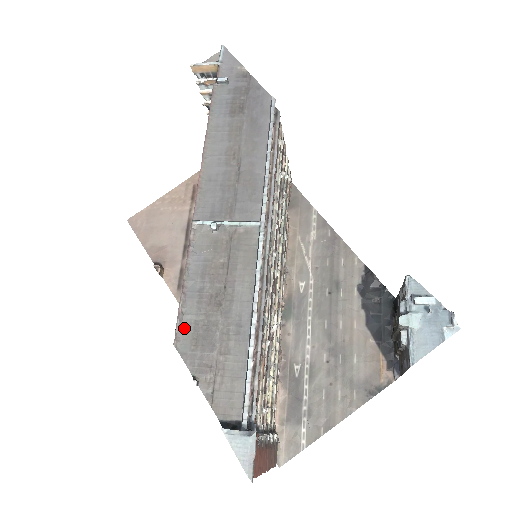
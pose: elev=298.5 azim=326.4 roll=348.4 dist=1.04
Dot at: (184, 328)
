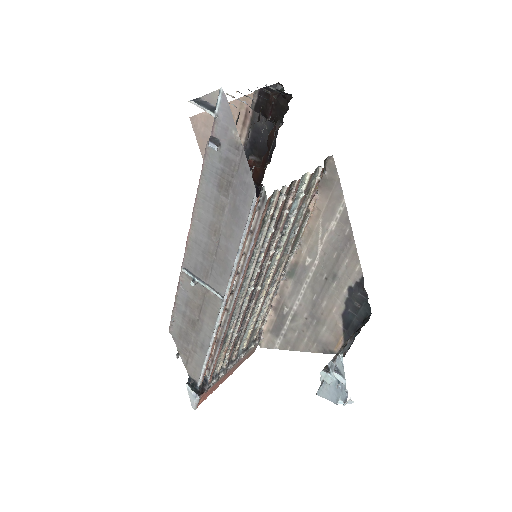
Dot at: (175, 326)
